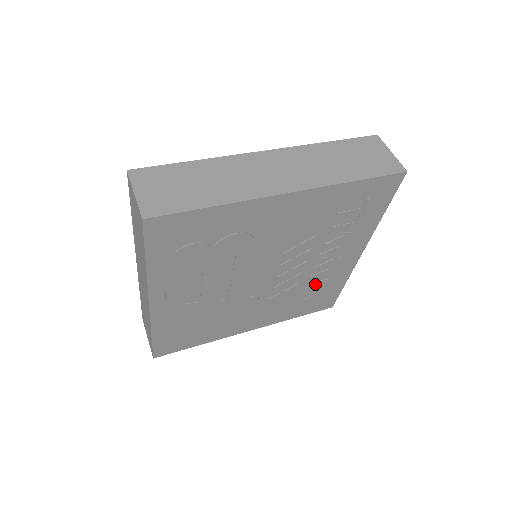
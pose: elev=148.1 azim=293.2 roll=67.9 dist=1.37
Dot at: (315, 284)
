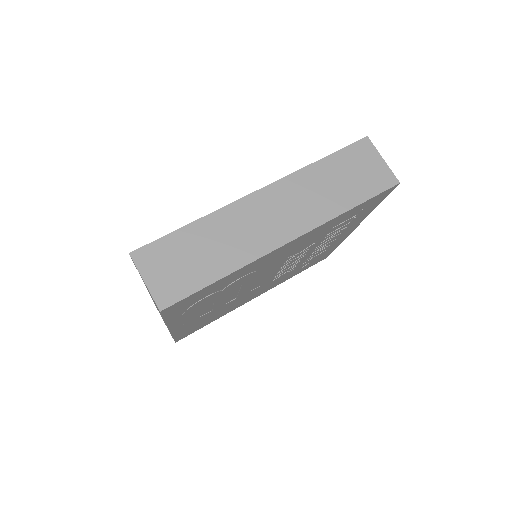
Dot at: (312, 258)
